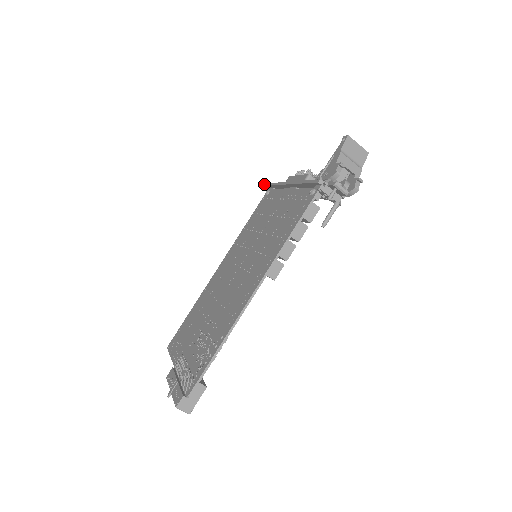
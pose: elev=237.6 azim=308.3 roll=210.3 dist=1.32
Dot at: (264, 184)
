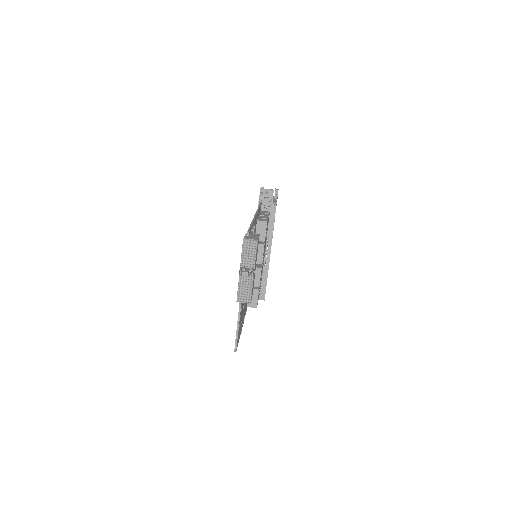
Dot at: occluded
